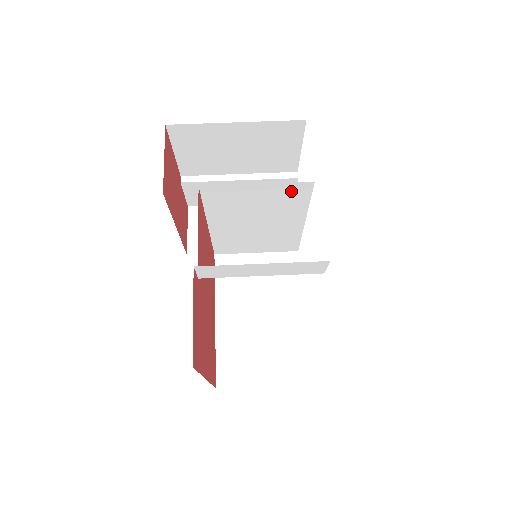
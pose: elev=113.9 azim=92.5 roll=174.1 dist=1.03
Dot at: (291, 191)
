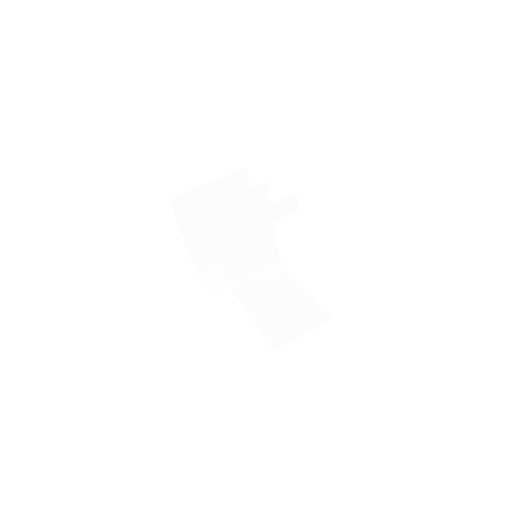
Dot at: (258, 195)
